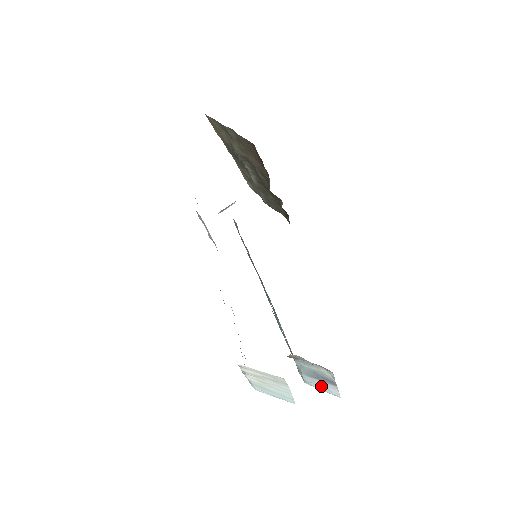
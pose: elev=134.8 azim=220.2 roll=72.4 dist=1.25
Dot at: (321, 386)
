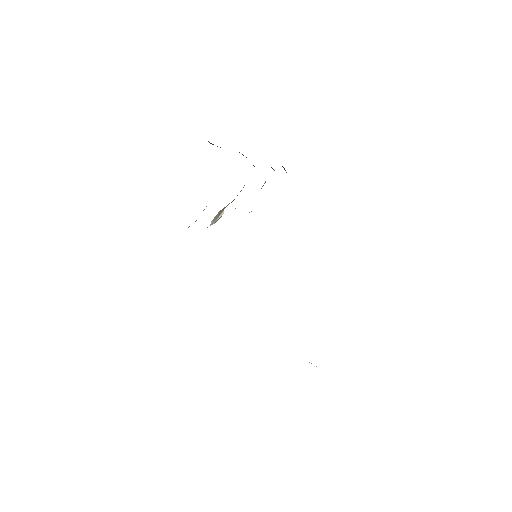
Dot at: occluded
